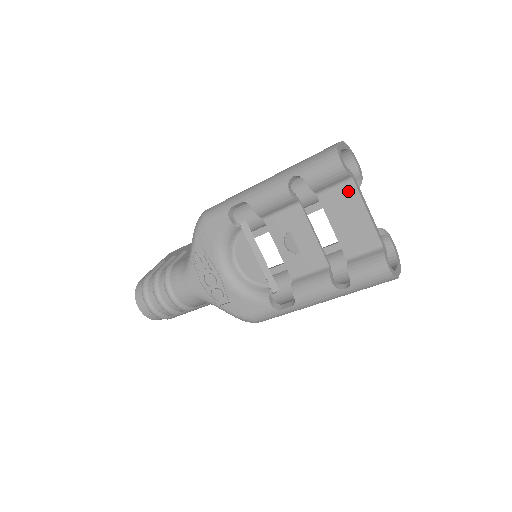
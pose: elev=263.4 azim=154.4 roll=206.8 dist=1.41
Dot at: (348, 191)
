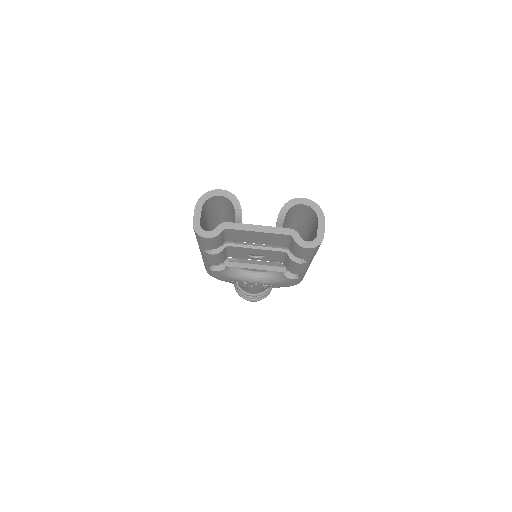
Dot at: (234, 232)
